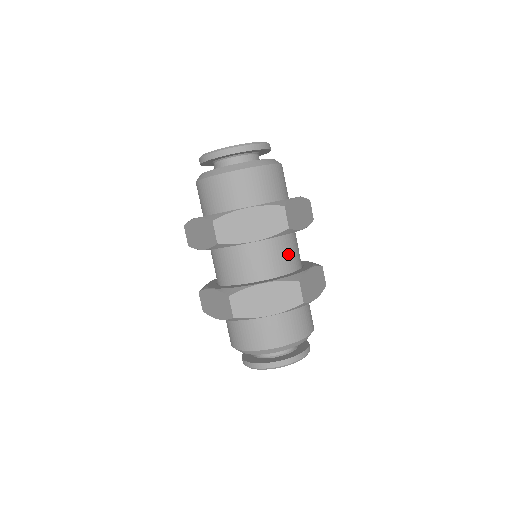
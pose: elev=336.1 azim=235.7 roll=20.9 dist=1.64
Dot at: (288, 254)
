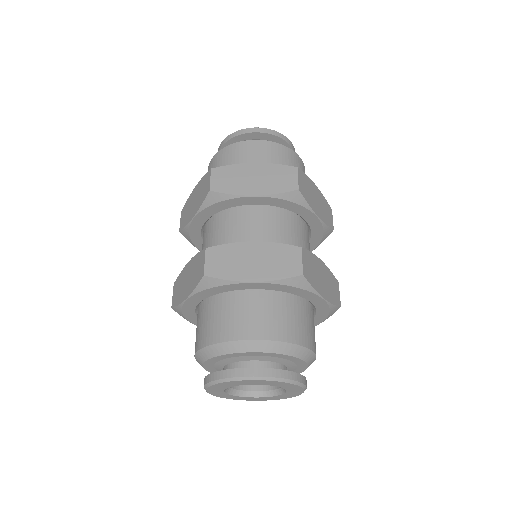
Dot at: (294, 236)
